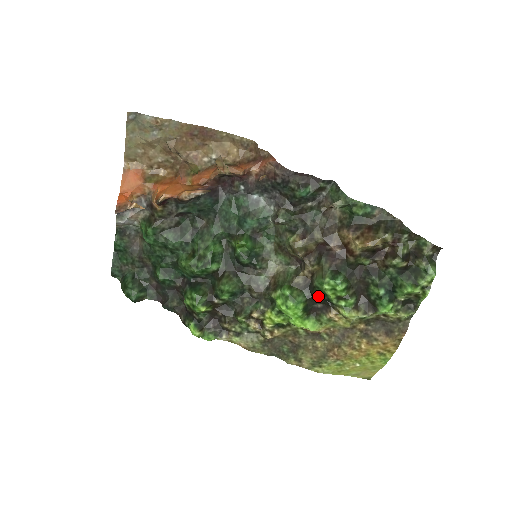
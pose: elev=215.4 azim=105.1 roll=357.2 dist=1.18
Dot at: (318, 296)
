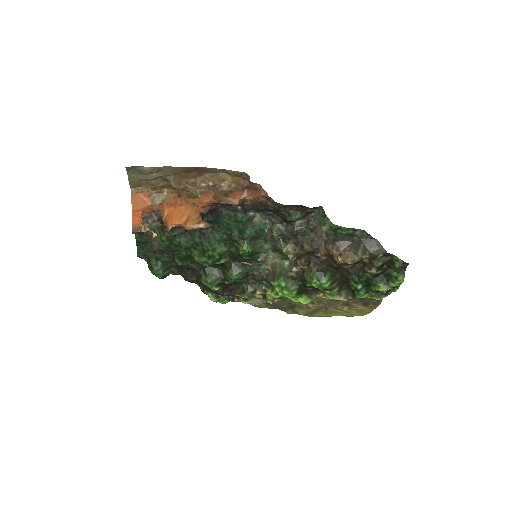
Dot at: (308, 286)
